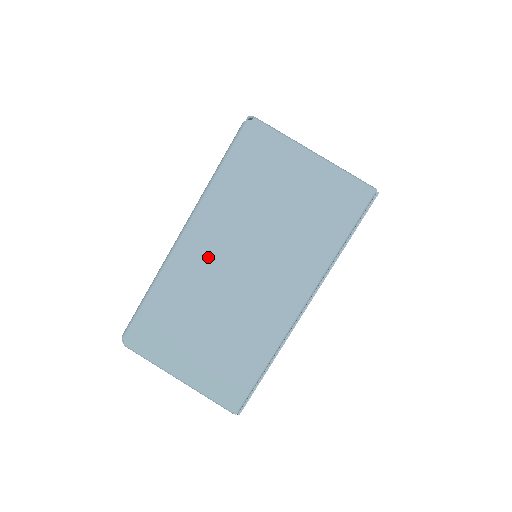
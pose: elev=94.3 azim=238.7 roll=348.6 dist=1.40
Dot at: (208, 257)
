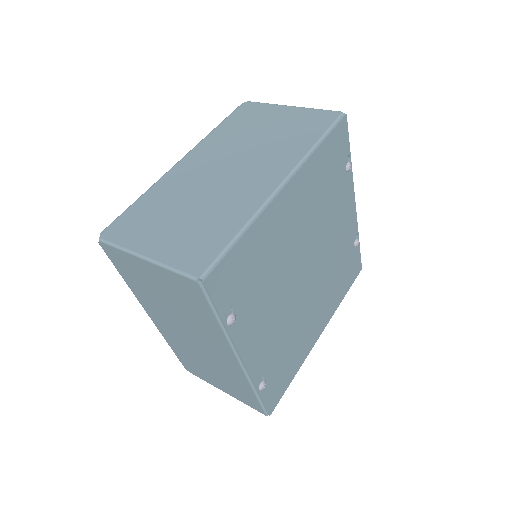
Dot at: (198, 169)
